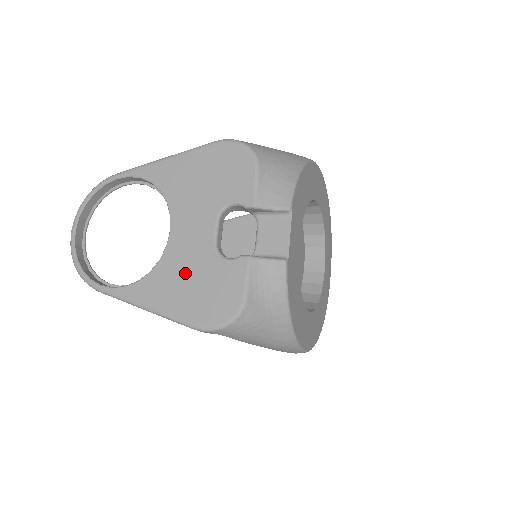
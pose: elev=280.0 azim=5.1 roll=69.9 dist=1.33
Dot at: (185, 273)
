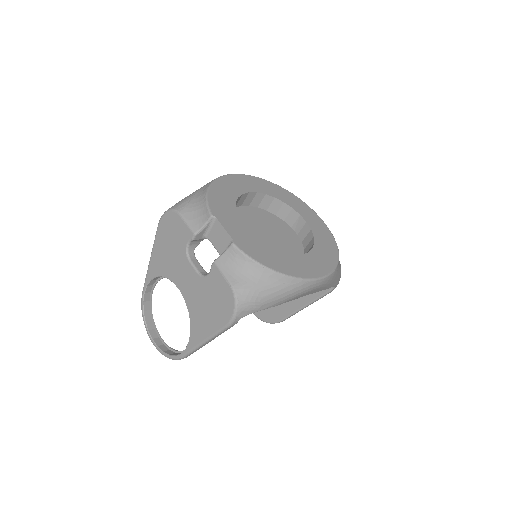
Dot at: (201, 304)
